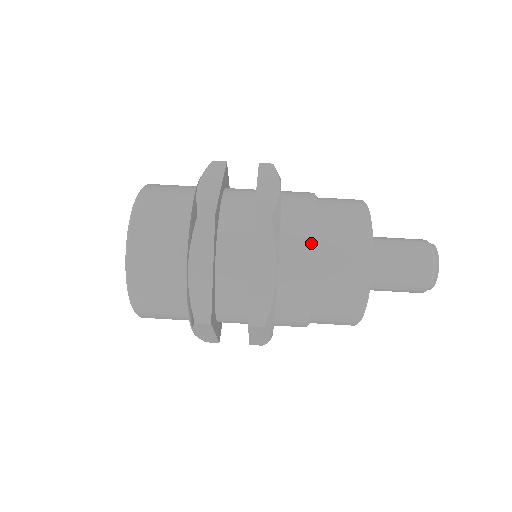
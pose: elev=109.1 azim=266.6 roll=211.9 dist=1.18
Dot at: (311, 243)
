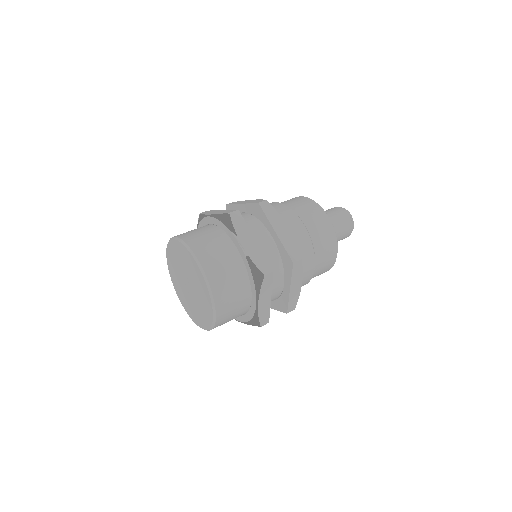
Dot at: occluded
